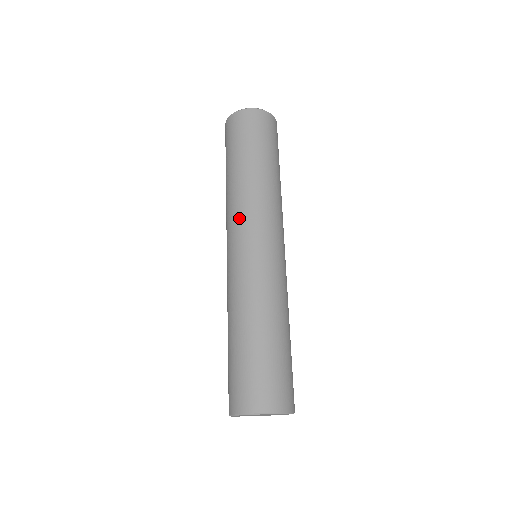
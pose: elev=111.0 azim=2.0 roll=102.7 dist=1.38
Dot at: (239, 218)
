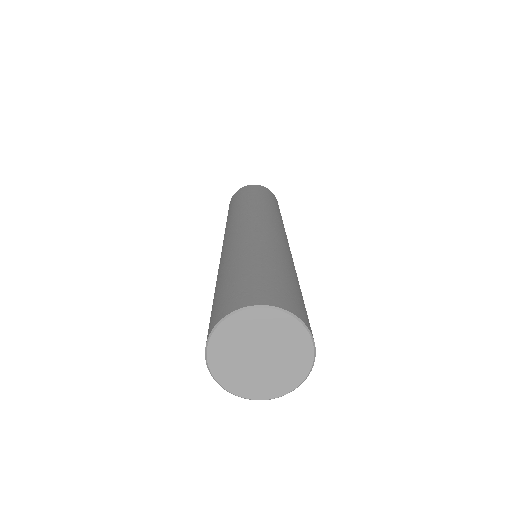
Dot at: (260, 213)
